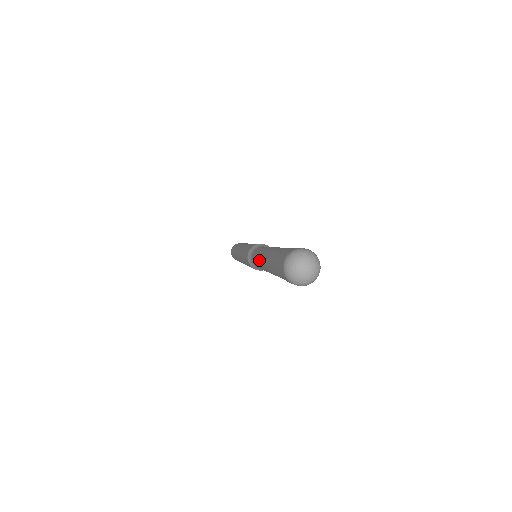
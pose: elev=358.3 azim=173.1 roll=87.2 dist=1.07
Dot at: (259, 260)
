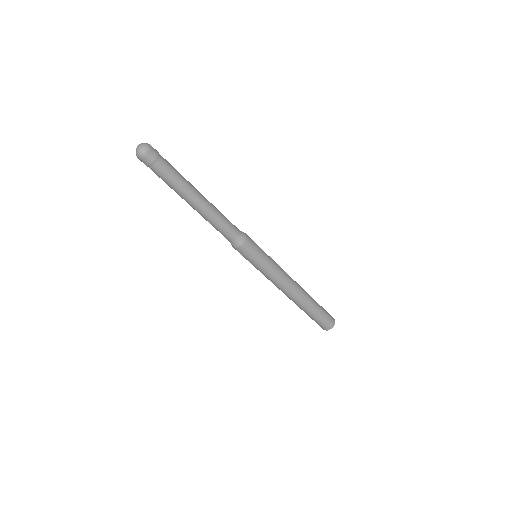
Dot at: occluded
